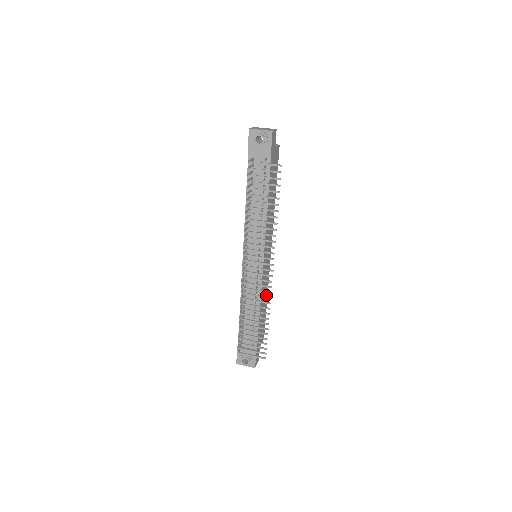
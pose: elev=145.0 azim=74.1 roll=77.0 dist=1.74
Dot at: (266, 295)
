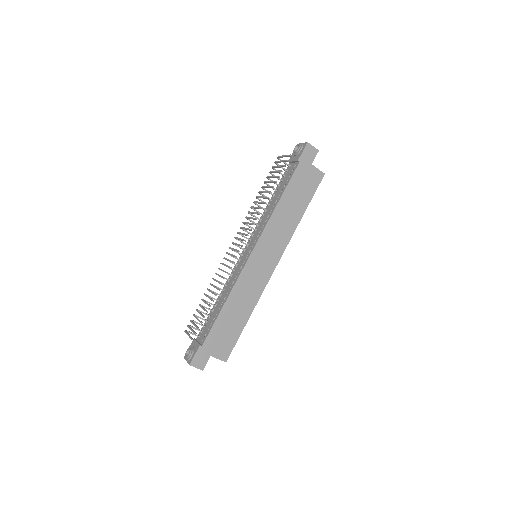
Dot at: (249, 308)
